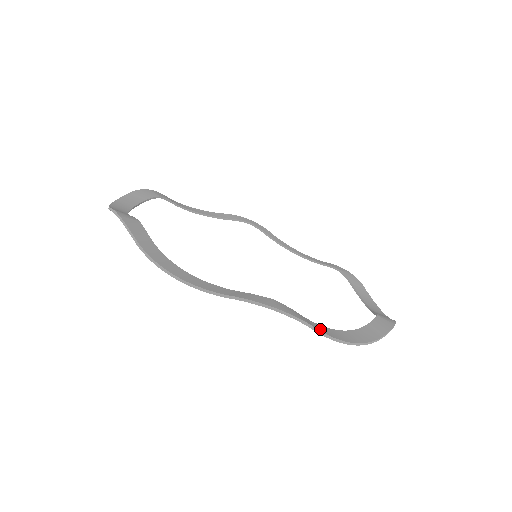
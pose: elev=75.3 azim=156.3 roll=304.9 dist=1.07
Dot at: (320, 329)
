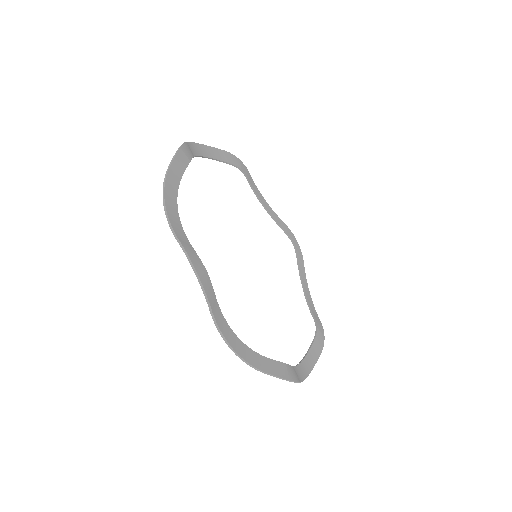
Dot at: (217, 316)
